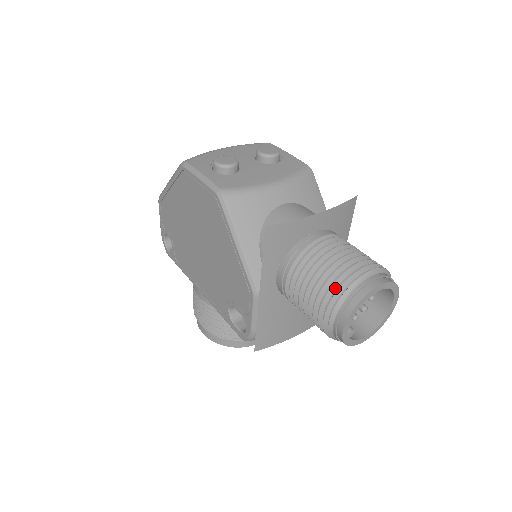
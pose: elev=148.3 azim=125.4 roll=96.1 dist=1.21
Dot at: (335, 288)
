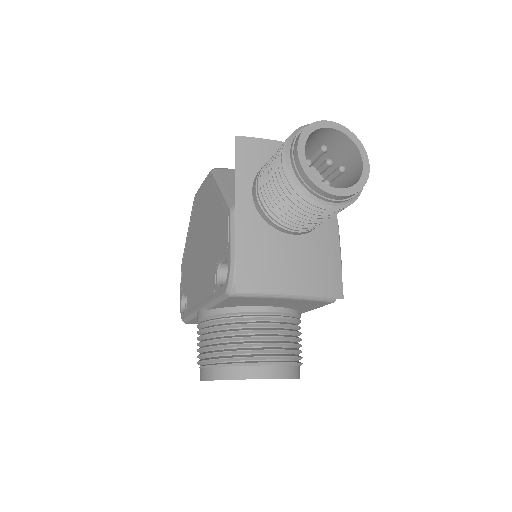
Dot at: occluded
